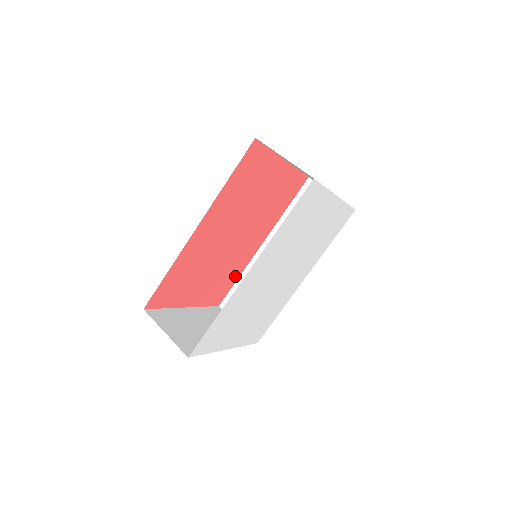
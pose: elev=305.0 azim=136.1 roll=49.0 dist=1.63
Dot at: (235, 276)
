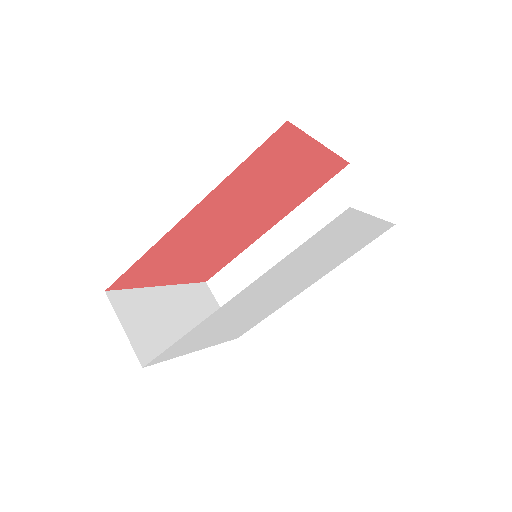
Dot at: (231, 256)
